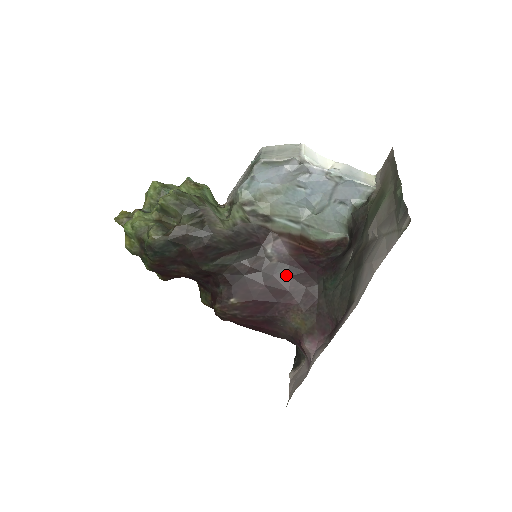
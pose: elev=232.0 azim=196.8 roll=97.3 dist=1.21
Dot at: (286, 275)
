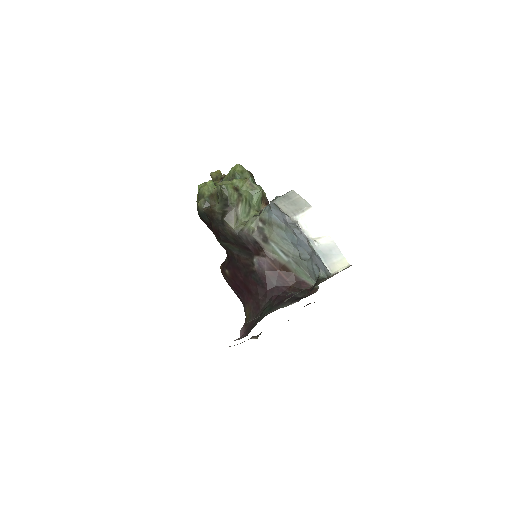
Dot at: (255, 282)
